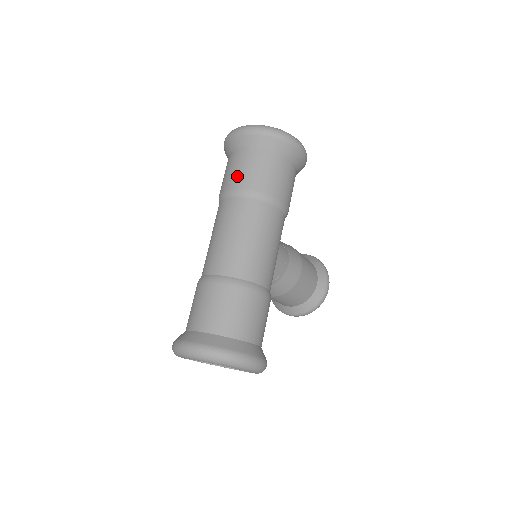
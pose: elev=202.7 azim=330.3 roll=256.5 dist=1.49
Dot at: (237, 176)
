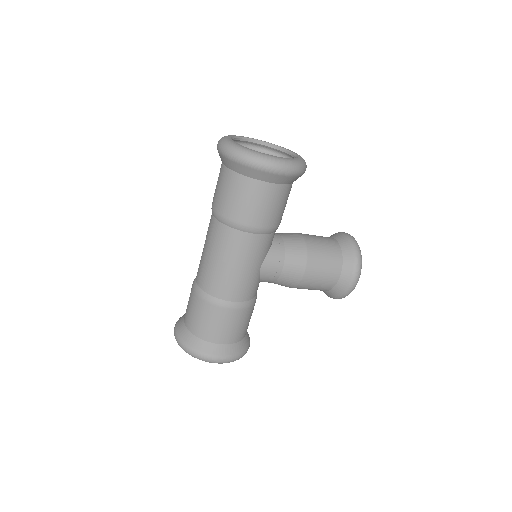
Dot at: (215, 195)
